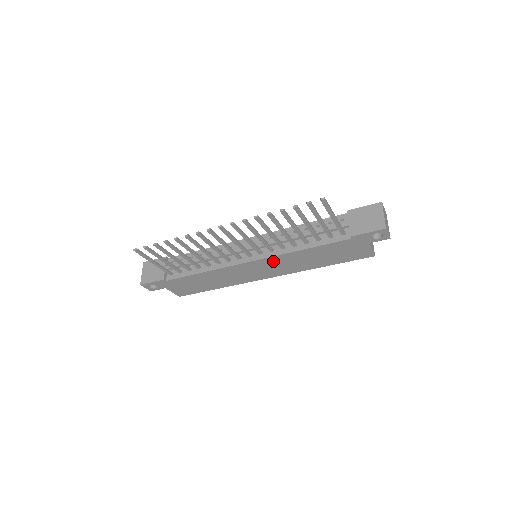
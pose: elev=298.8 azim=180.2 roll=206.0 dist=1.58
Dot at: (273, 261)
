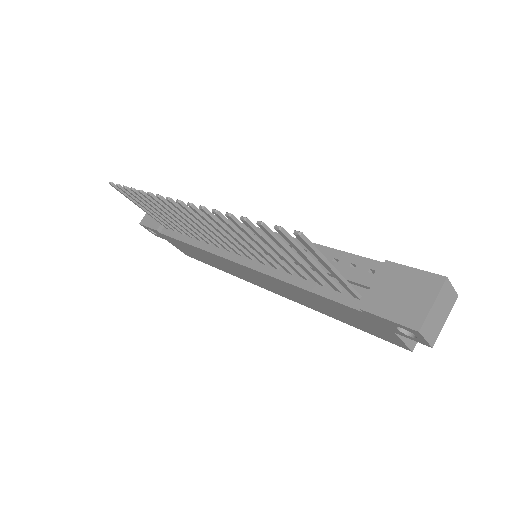
Dot at: (264, 277)
